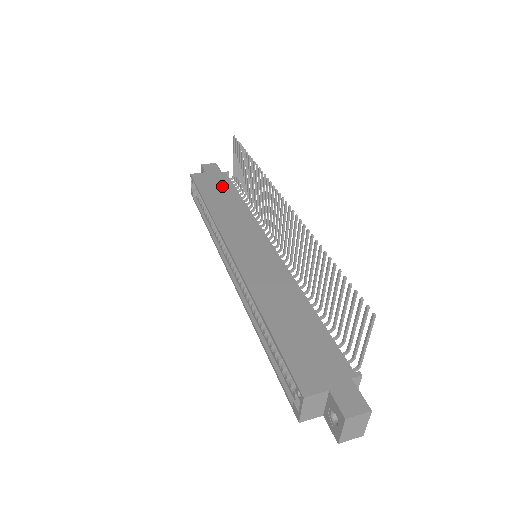
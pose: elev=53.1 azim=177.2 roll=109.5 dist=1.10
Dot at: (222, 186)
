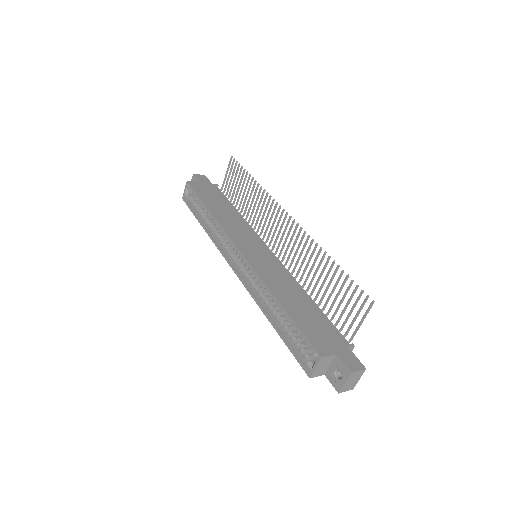
Dot at: (216, 196)
